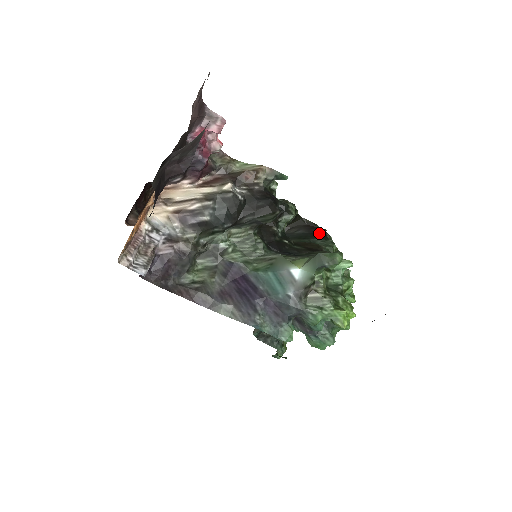
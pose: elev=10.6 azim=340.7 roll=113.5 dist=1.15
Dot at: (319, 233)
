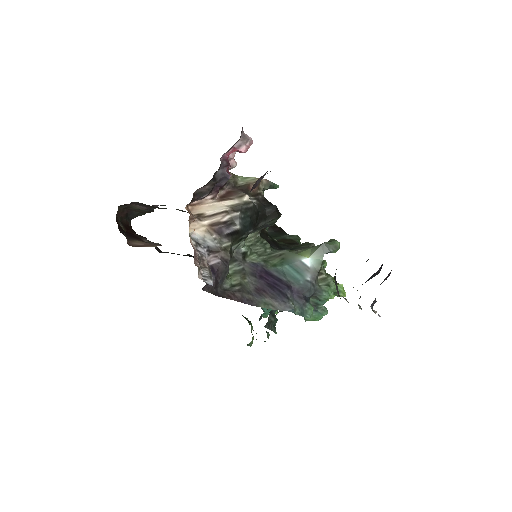
Dot at: (281, 231)
